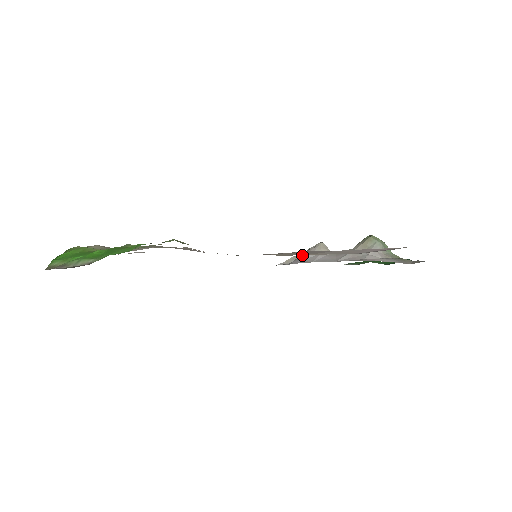
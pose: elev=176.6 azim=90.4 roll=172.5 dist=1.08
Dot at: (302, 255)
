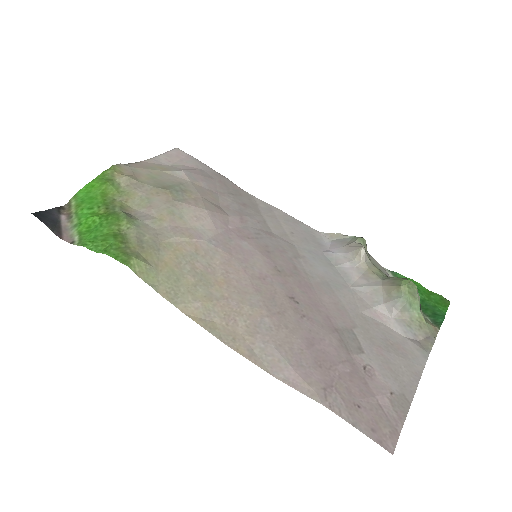
Dot at: (345, 241)
